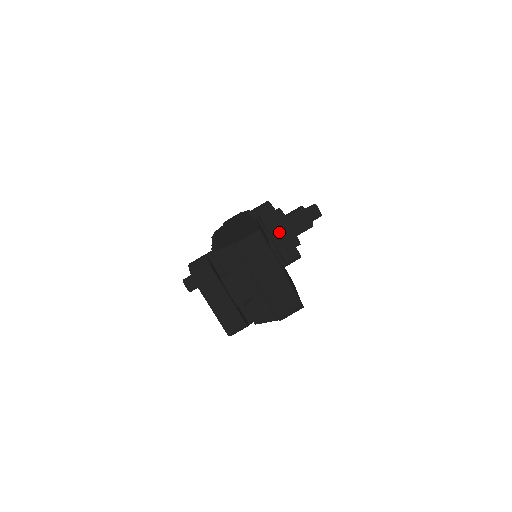
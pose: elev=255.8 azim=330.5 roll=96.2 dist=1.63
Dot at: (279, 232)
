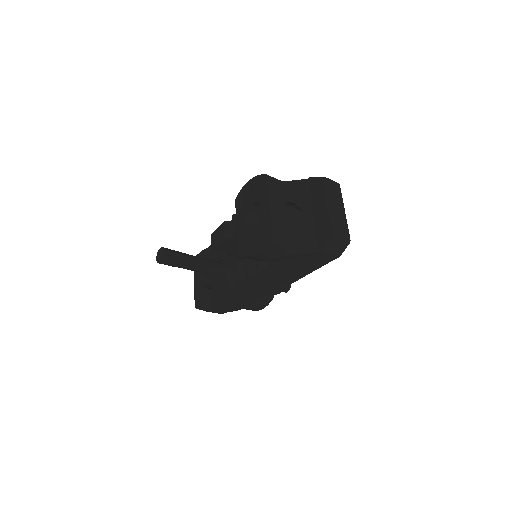
Dot at: occluded
